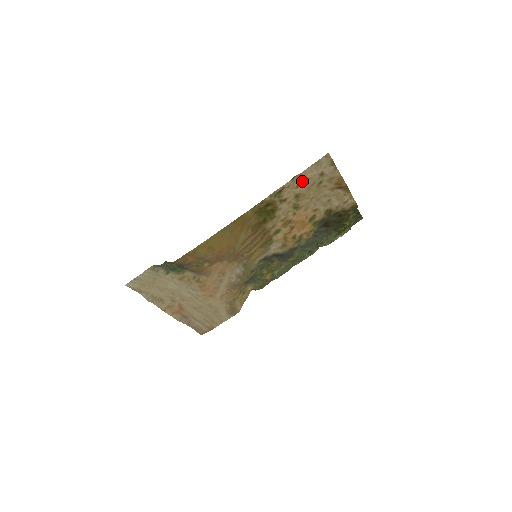
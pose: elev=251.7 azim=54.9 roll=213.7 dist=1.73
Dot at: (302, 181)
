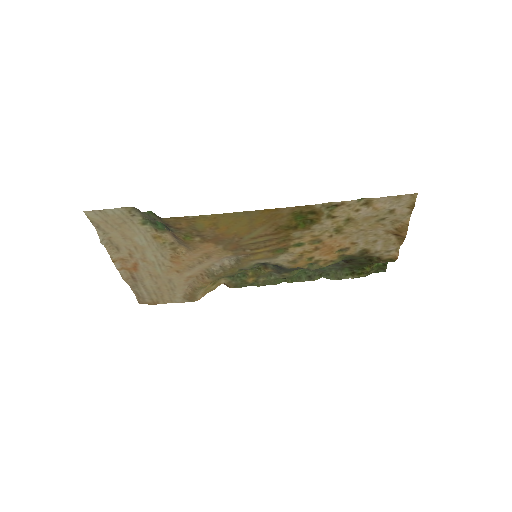
Dot at: (367, 207)
